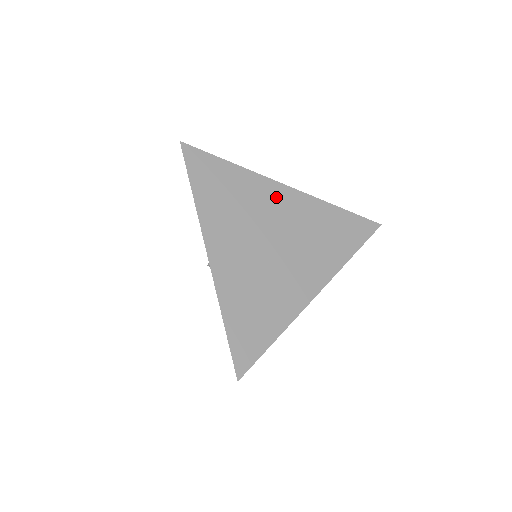
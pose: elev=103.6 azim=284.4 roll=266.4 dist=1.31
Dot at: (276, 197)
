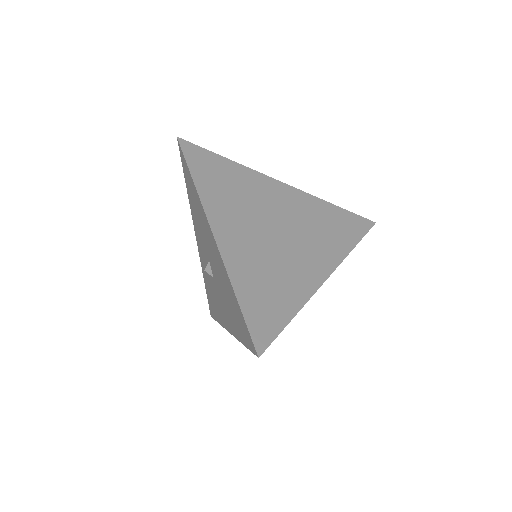
Dot at: (274, 190)
